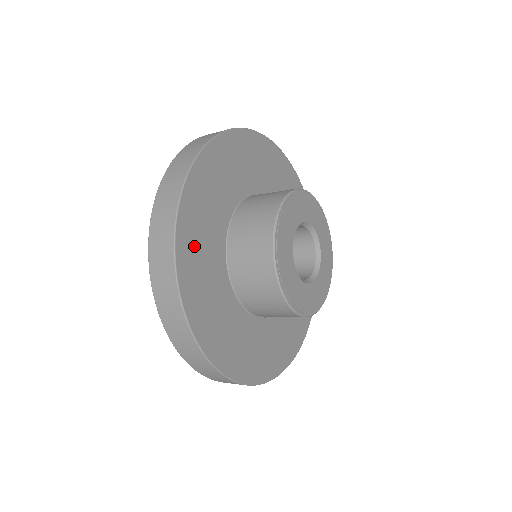
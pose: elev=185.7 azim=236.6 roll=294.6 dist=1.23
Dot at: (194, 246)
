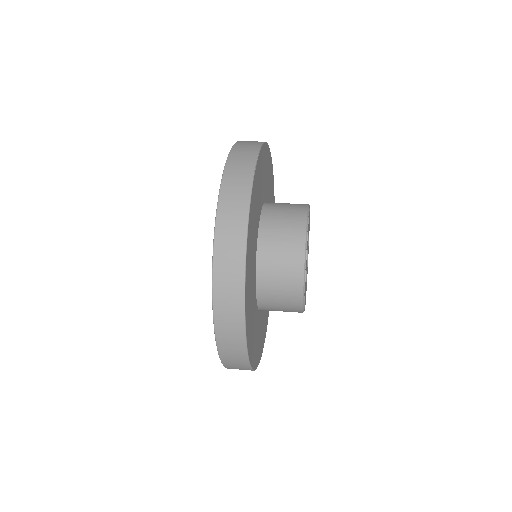
Dot at: (250, 322)
